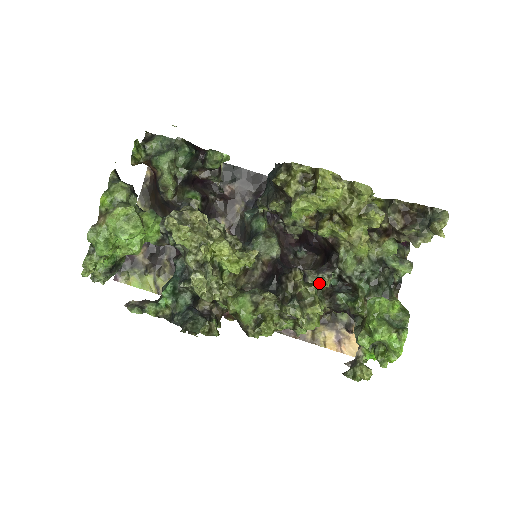
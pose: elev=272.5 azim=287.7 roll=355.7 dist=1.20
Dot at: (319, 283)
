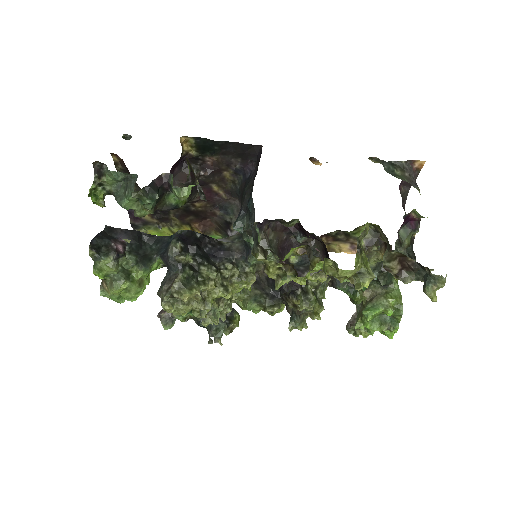
Dot at: (319, 281)
